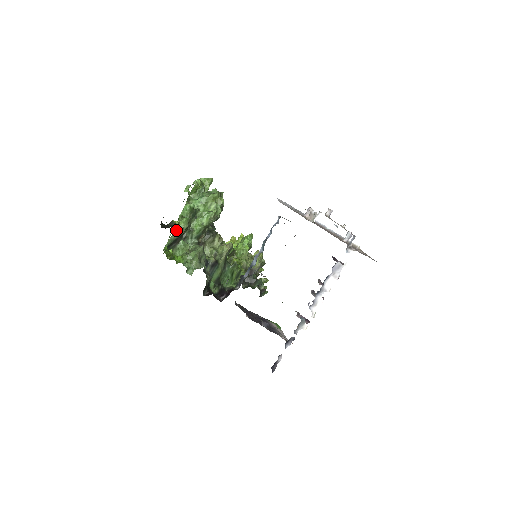
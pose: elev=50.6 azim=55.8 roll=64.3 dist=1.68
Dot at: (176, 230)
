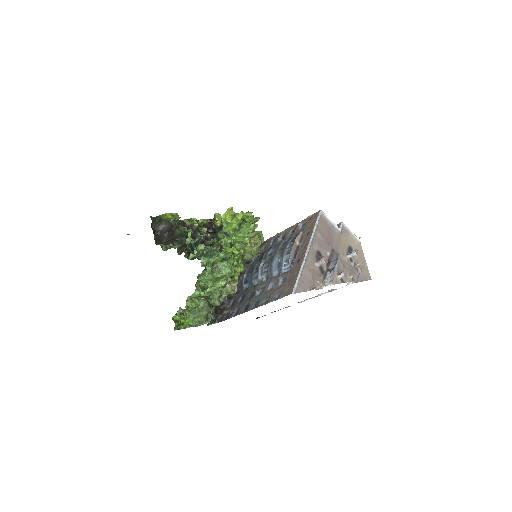
Dot at: (185, 311)
